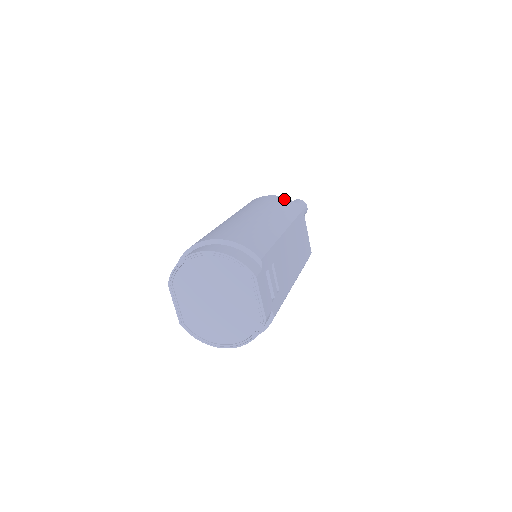
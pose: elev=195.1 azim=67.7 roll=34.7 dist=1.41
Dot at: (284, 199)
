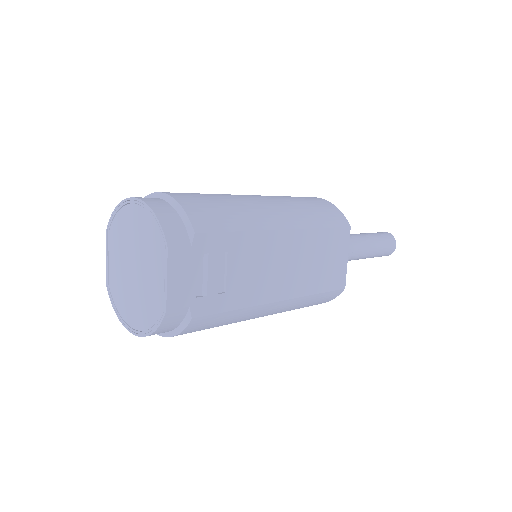
Dot at: (330, 205)
